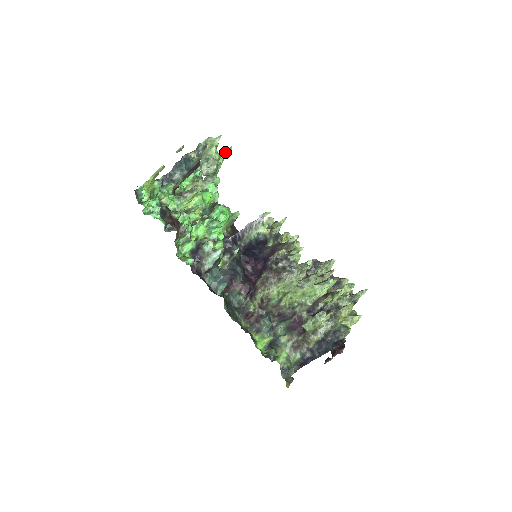
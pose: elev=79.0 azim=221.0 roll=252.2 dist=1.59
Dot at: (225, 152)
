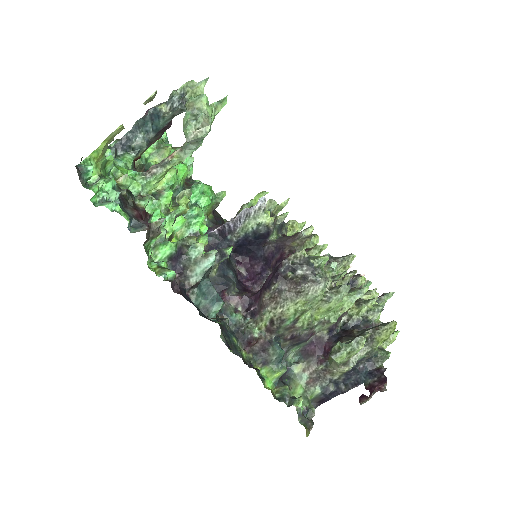
Dot at: (217, 105)
